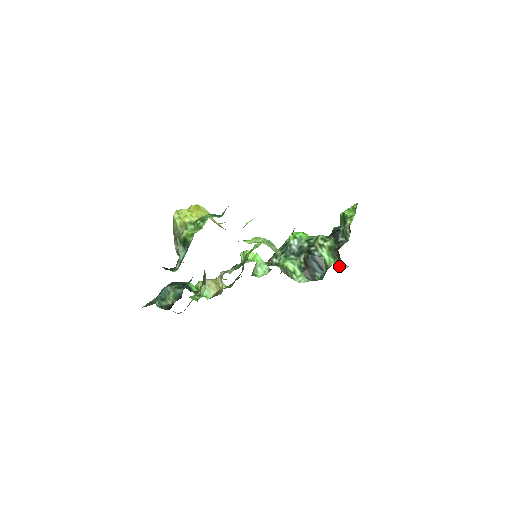
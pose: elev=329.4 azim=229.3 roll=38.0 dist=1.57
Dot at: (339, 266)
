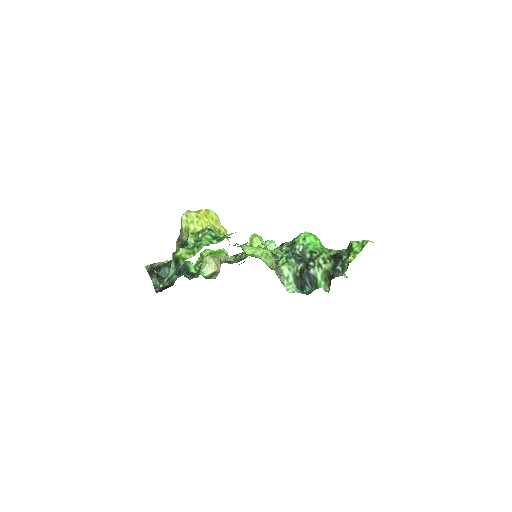
Dot at: (327, 291)
